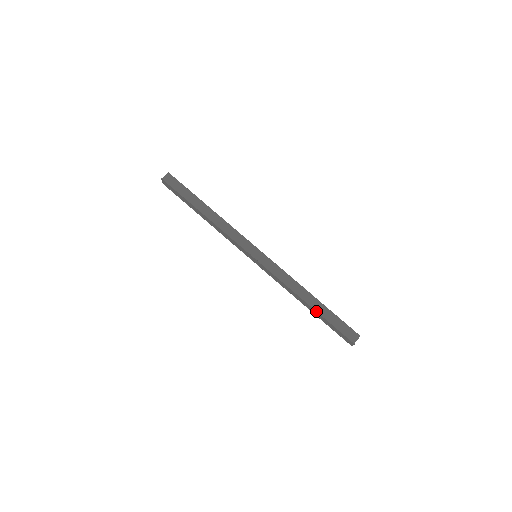
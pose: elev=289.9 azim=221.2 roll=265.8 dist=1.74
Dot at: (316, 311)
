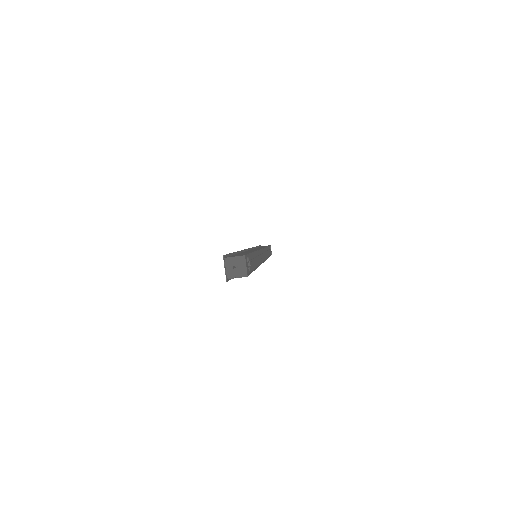
Dot at: occluded
